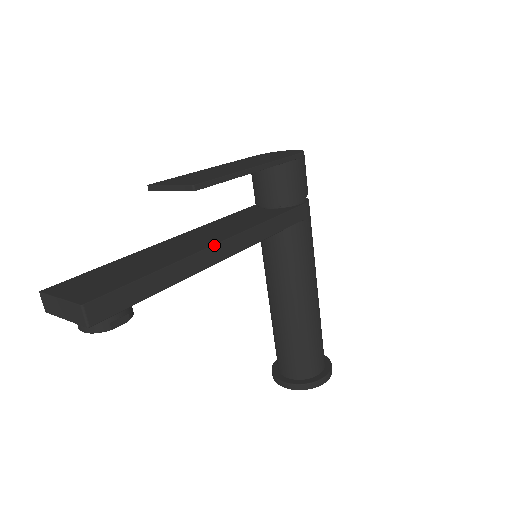
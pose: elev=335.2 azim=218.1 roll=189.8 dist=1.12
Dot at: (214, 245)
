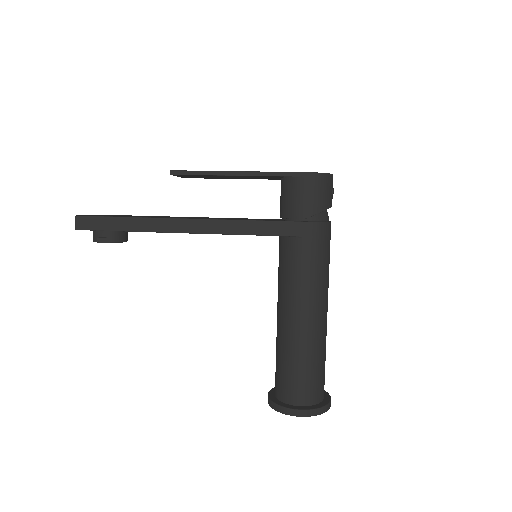
Dot at: (179, 218)
